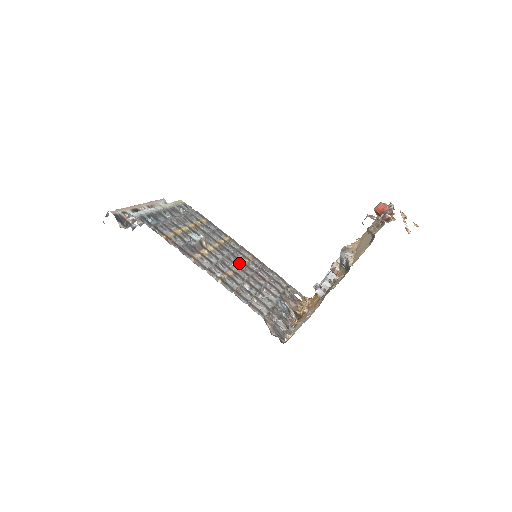
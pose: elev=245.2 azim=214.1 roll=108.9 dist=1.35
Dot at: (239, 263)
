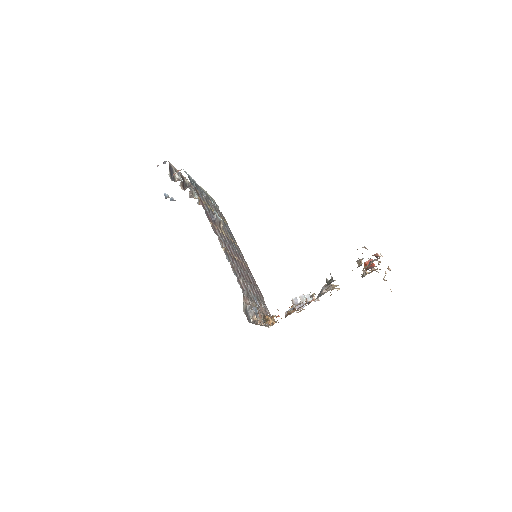
Dot at: occluded
